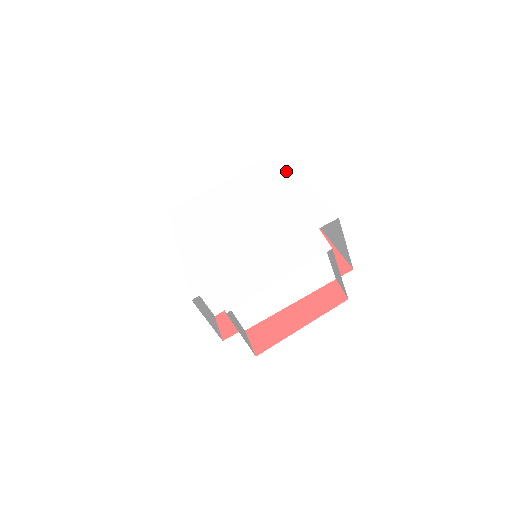
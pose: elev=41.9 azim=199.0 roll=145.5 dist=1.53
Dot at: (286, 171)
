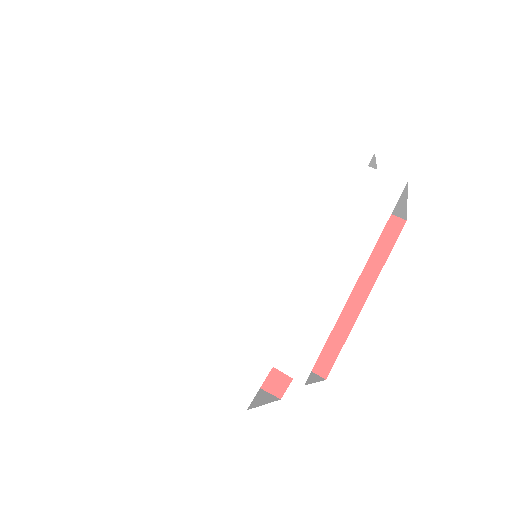
Dot at: (367, 224)
